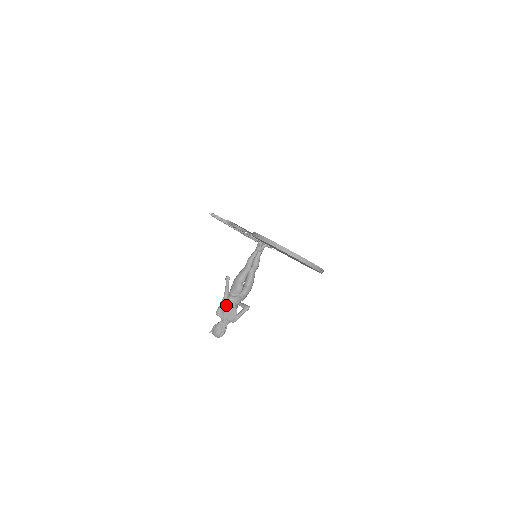
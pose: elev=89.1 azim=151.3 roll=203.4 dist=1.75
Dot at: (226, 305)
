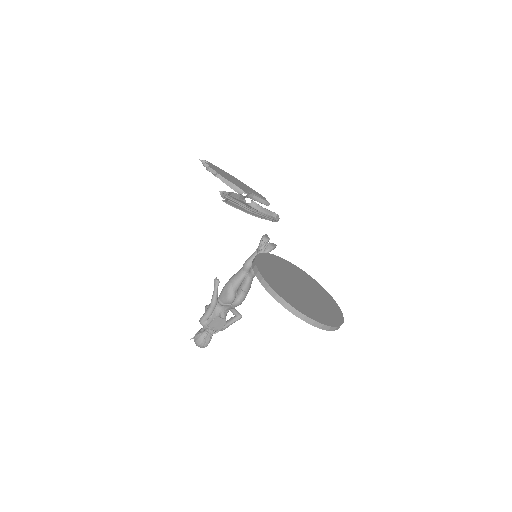
Dot at: (212, 314)
